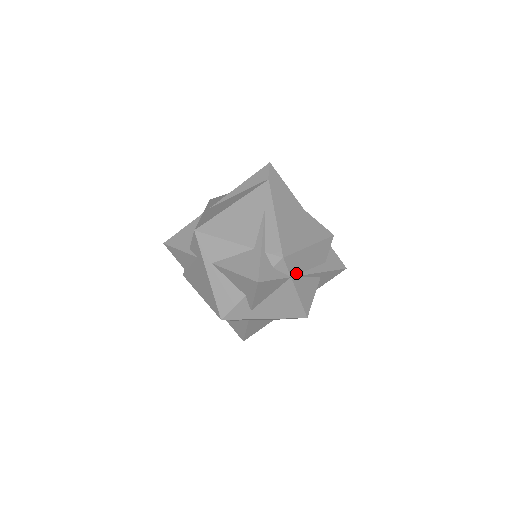
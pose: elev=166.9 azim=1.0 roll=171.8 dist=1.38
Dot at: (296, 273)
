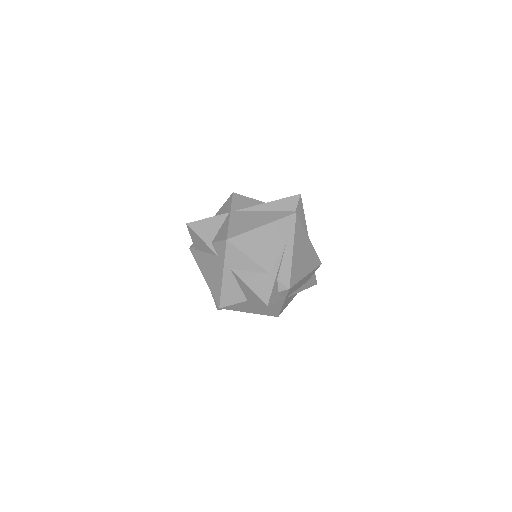
Dot at: (289, 294)
